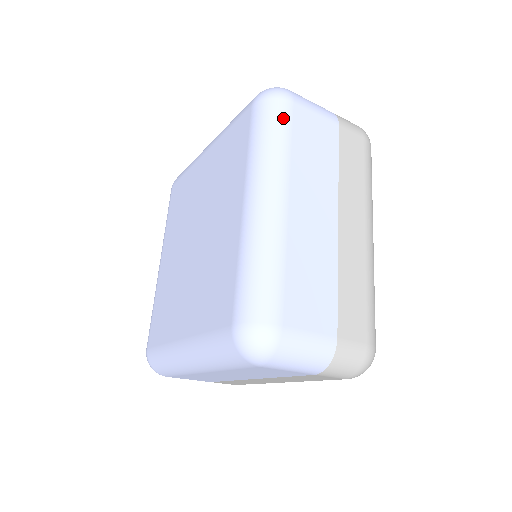
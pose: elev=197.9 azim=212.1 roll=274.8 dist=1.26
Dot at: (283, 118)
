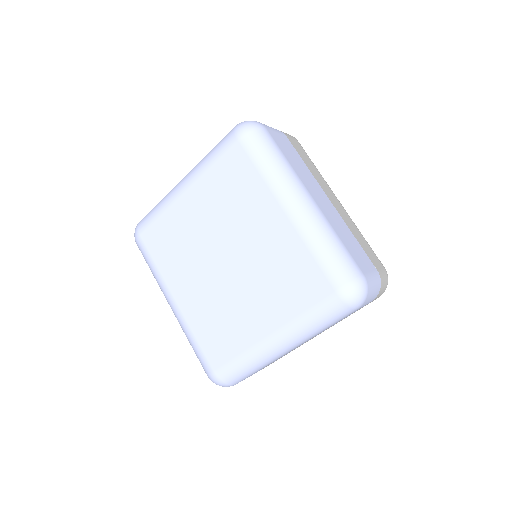
Dot at: (271, 142)
